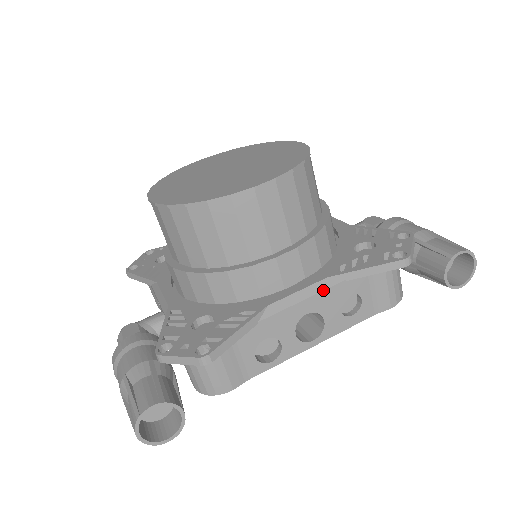
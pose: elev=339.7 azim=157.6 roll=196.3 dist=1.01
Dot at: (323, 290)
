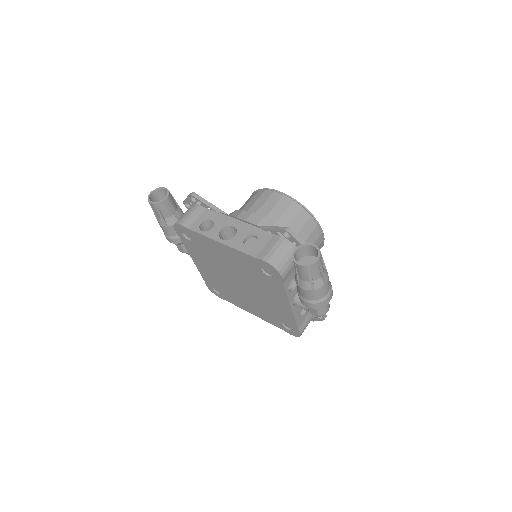
Dot at: (249, 224)
